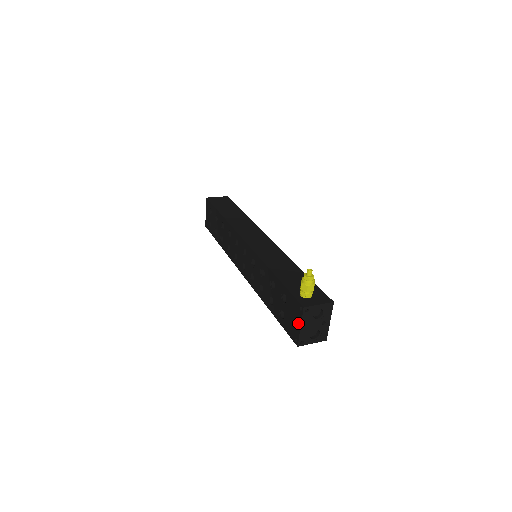
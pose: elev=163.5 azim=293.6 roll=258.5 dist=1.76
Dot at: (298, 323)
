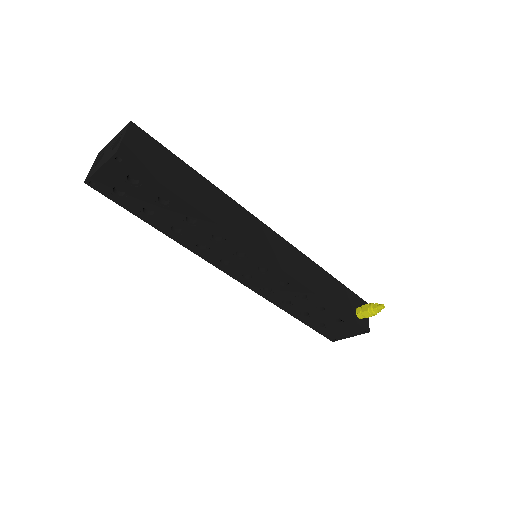
Dot at: (349, 335)
